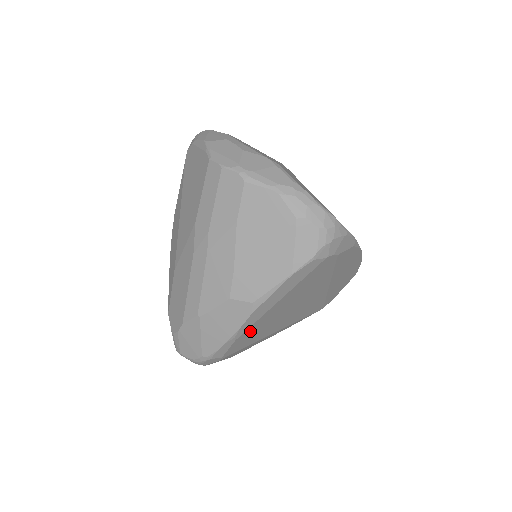
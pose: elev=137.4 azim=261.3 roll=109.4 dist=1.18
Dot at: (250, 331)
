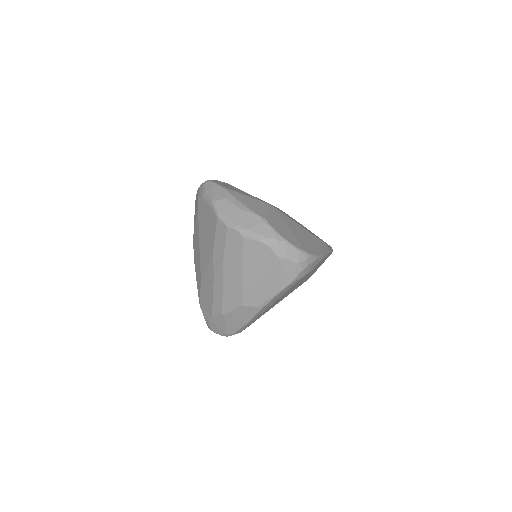
Dot at: (257, 317)
